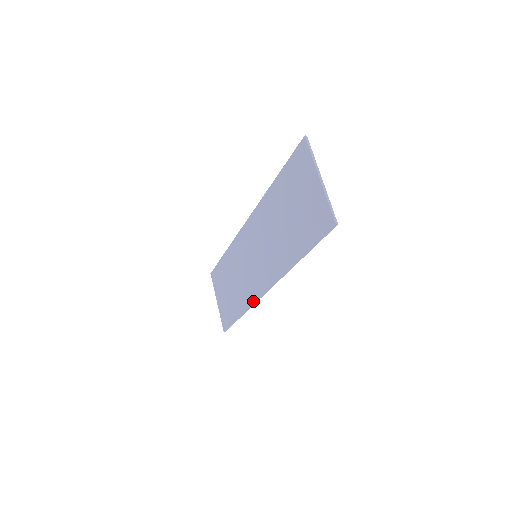
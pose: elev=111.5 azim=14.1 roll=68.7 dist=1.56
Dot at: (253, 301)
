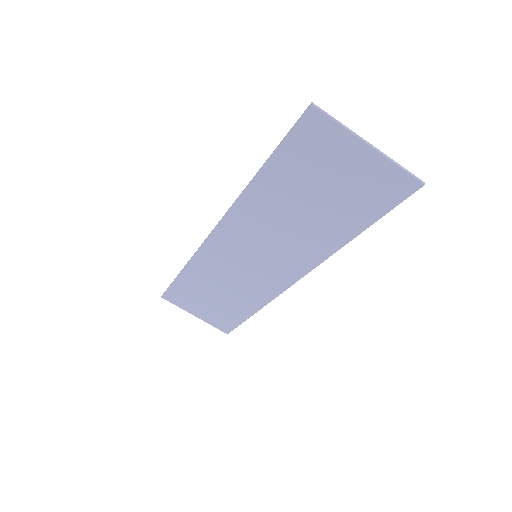
Dot at: (275, 295)
